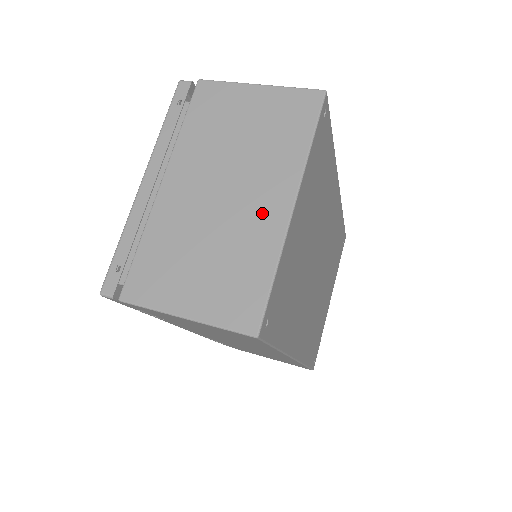
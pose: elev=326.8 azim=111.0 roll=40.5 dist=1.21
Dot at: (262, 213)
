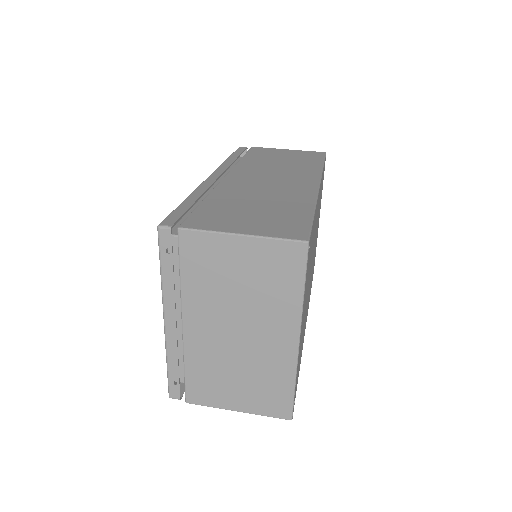
Dot at: (275, 347)
